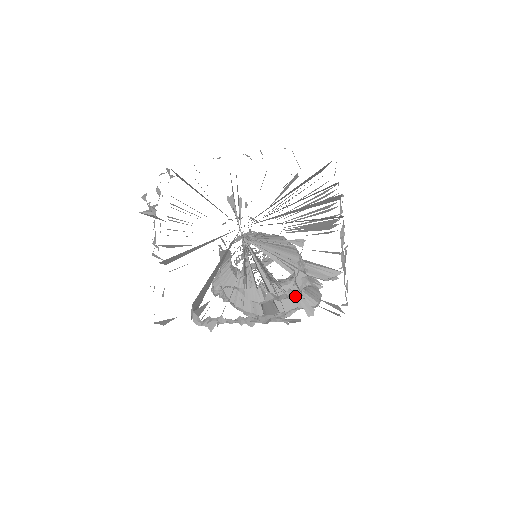
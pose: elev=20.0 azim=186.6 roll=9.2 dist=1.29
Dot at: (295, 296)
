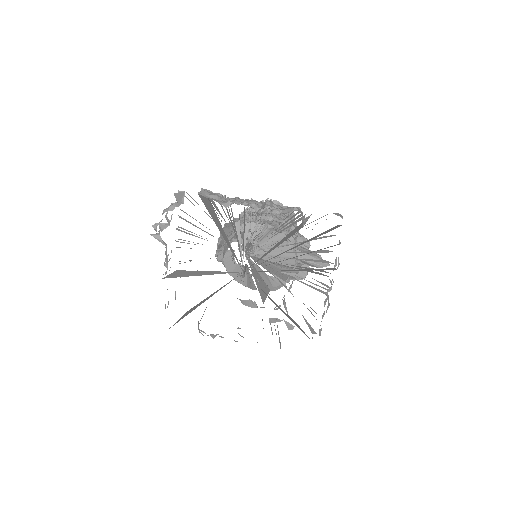
Dot at: occluded
